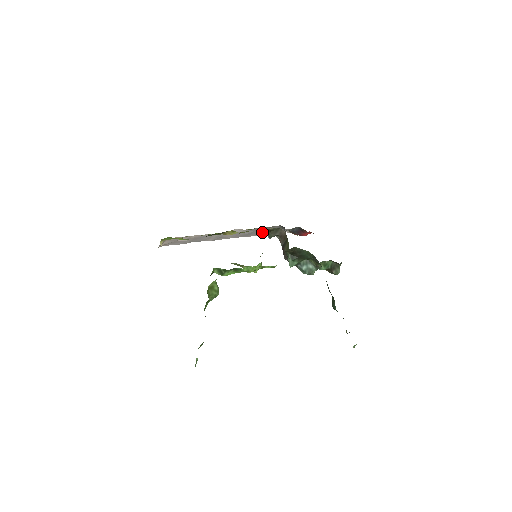
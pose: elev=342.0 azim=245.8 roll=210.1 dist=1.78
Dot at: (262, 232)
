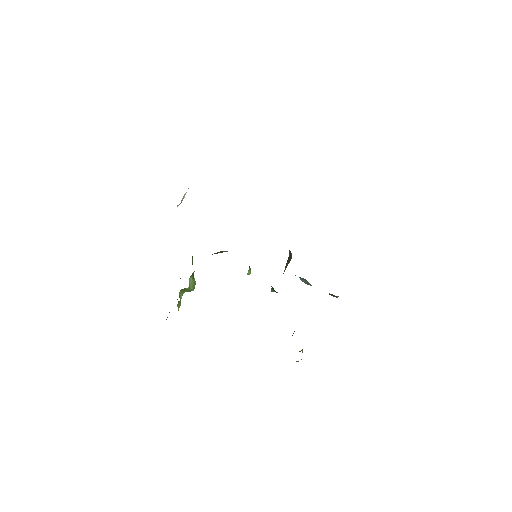
Dot at: occluded
